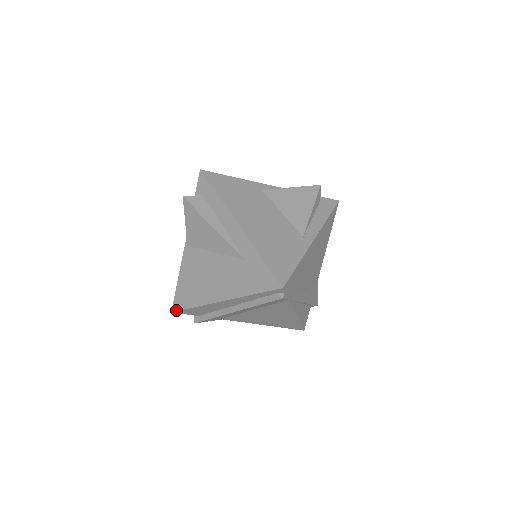
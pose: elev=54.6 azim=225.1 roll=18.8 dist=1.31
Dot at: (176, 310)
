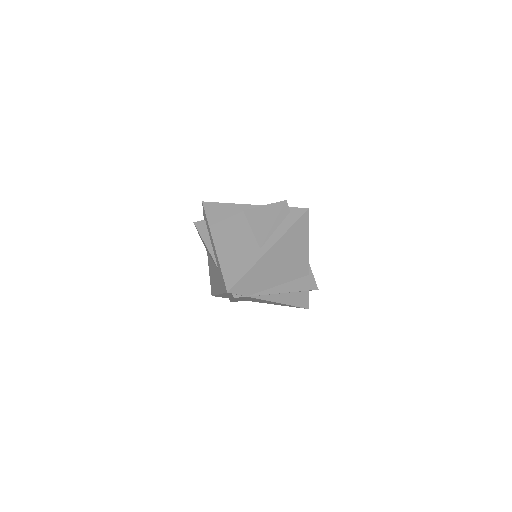
Dot at: (212, 295)
